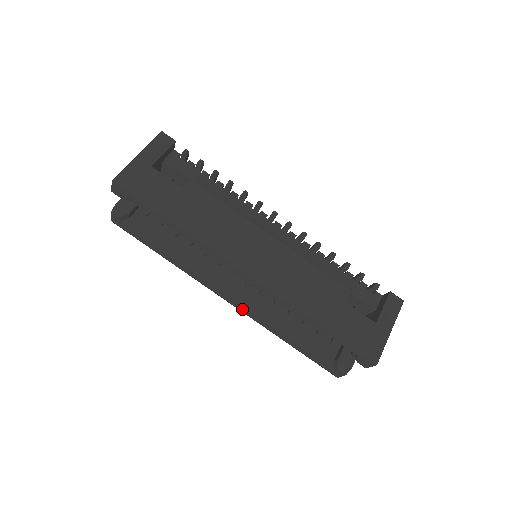
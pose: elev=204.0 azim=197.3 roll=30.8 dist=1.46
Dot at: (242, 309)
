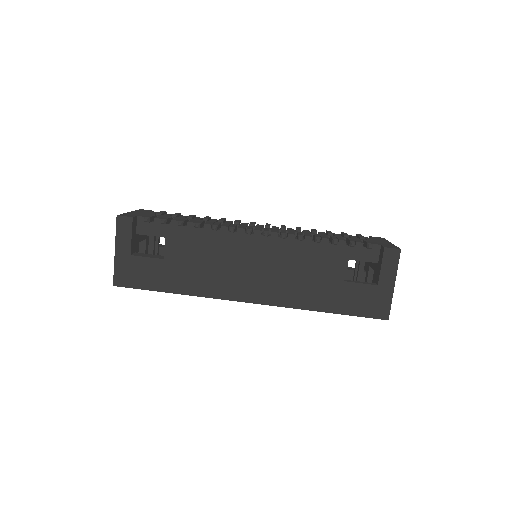
Dot at: occluded
